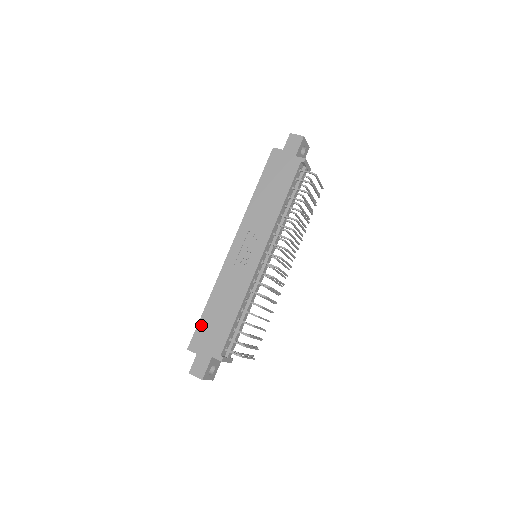
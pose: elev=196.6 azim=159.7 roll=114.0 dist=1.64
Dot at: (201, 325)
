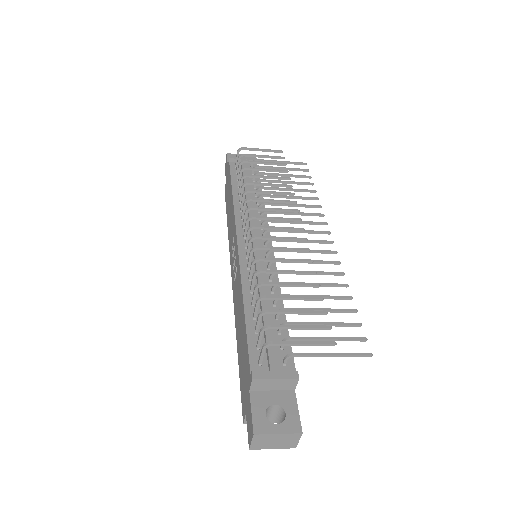
Dot at: (240, 377)
